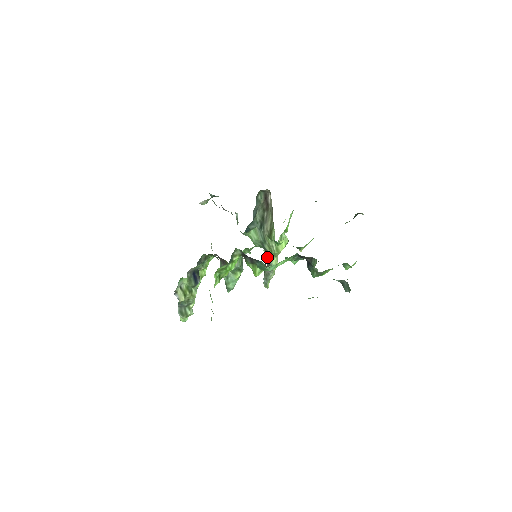
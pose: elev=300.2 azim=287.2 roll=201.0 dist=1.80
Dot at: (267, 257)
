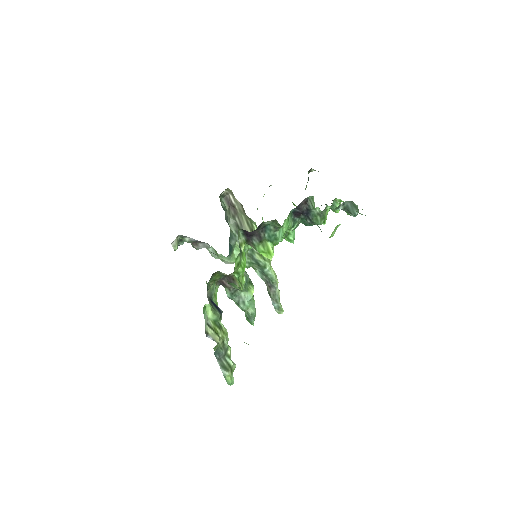
Dot at: (262, 276)
